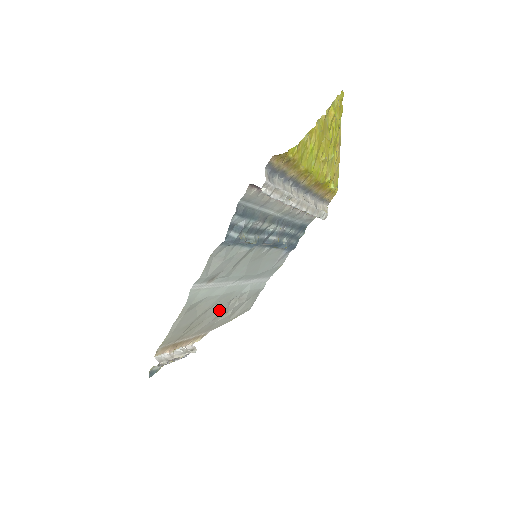
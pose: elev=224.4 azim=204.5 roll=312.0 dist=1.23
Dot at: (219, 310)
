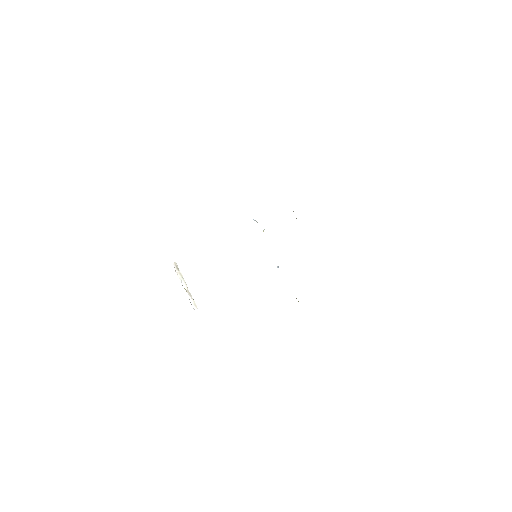
Dot at: occluded
